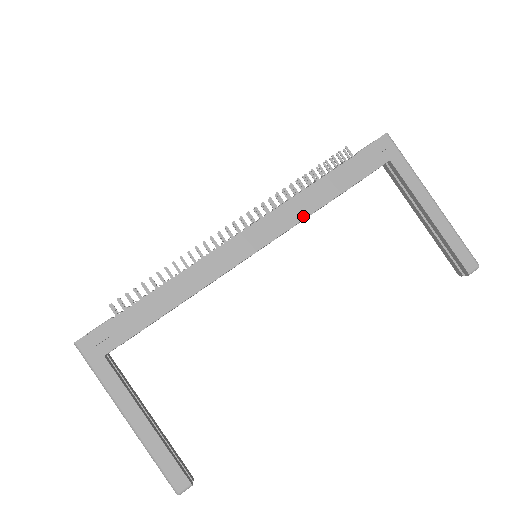
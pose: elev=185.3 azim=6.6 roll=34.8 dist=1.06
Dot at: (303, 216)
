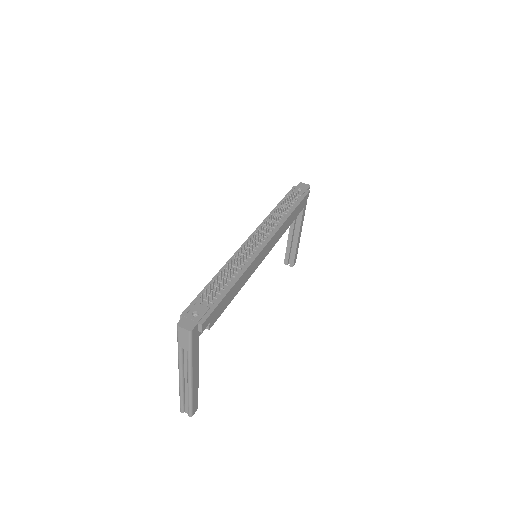
Dot at: occluded
